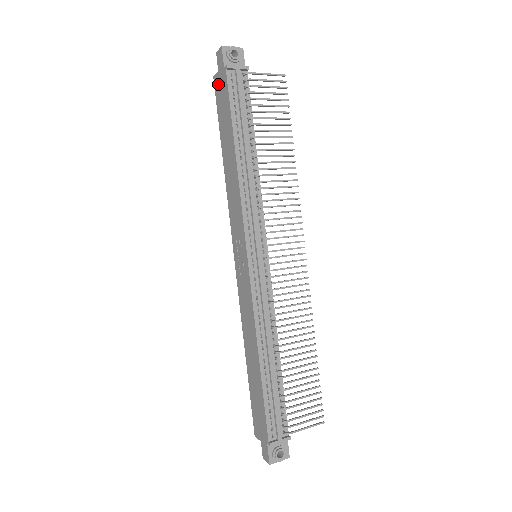
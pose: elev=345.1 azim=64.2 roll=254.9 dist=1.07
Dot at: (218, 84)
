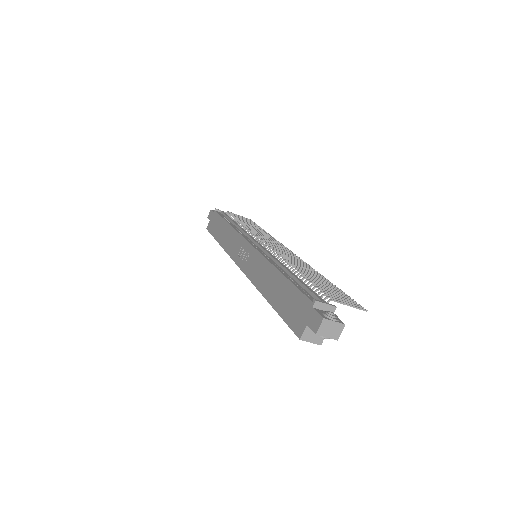
Dot at: (210, 224)
